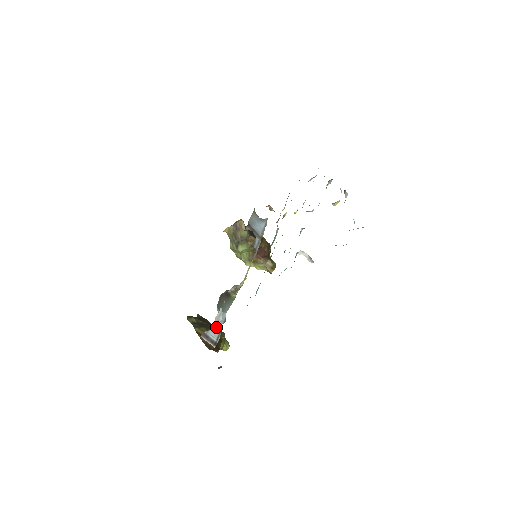
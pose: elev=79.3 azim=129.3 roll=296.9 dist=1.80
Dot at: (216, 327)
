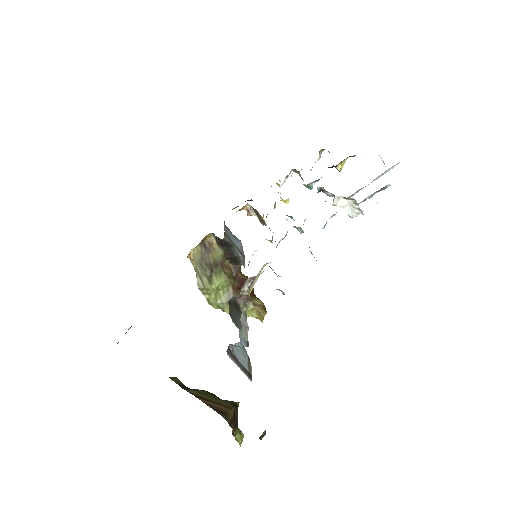
Dot at: (246, 335)
